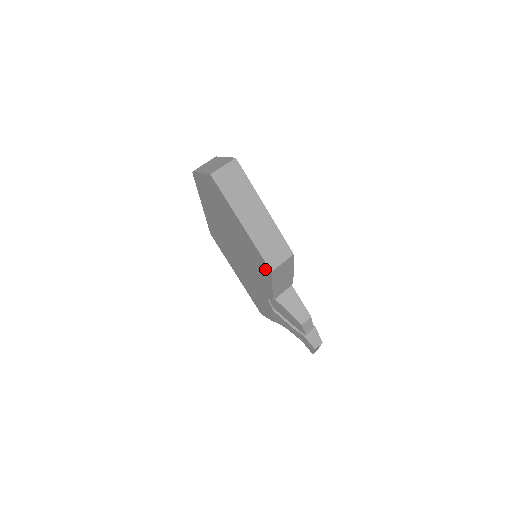
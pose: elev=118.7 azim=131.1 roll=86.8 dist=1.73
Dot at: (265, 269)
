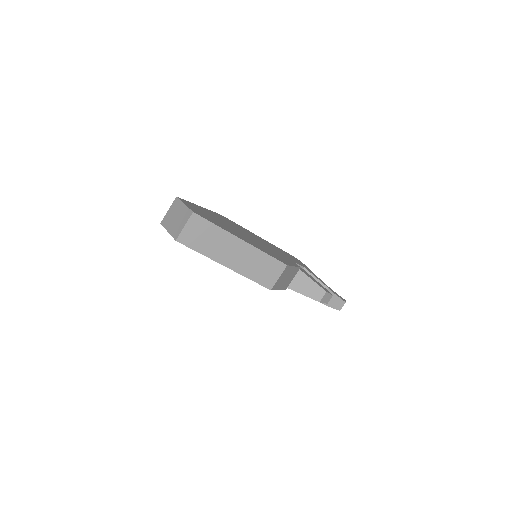
Dot at: occluded
